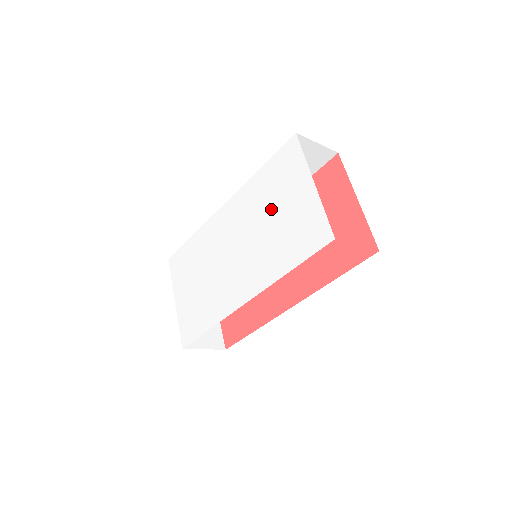
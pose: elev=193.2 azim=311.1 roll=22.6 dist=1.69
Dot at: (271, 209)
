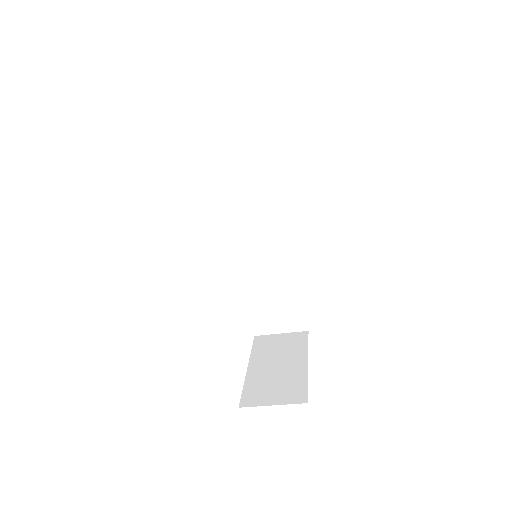
Dot at: occluded
